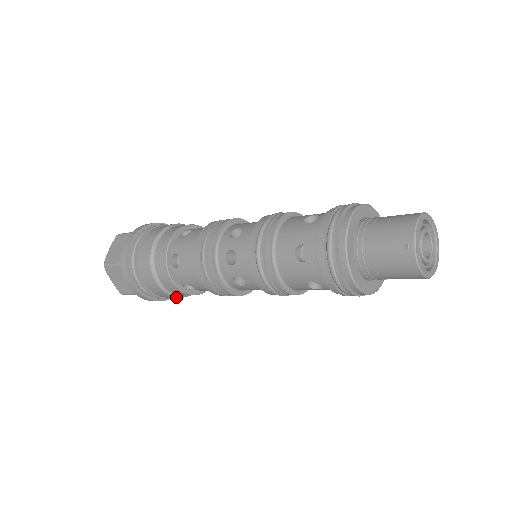
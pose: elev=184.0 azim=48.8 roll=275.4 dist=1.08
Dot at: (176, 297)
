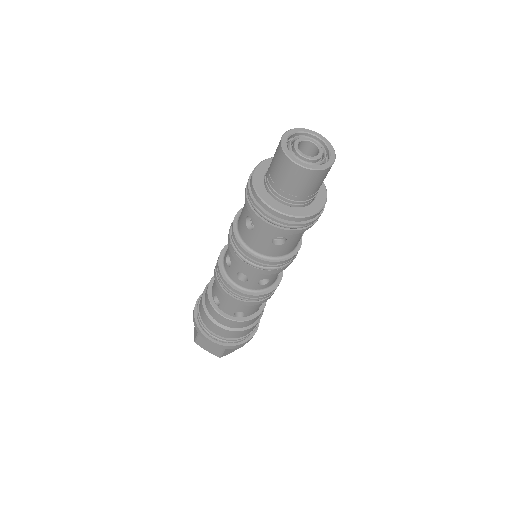
Dot at: (212, 321)
